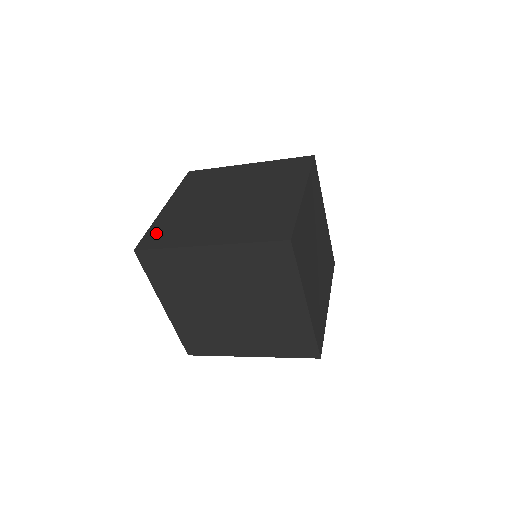
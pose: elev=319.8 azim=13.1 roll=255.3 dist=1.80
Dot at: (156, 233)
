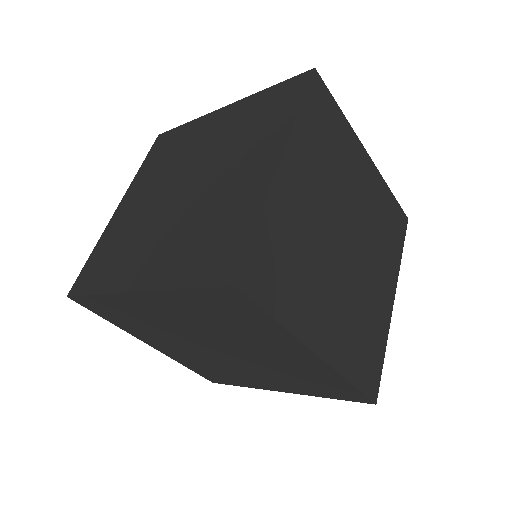
Dot at: (94, 262)
